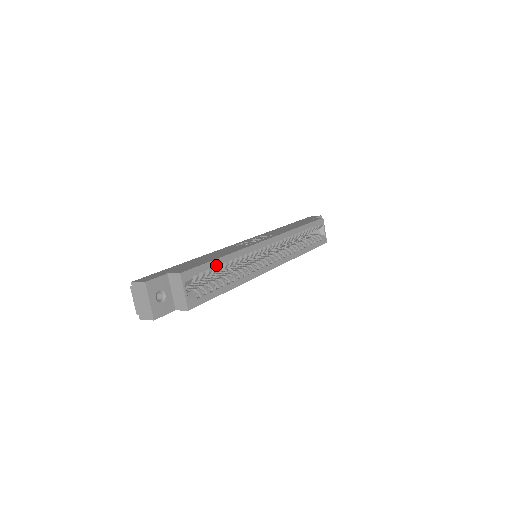
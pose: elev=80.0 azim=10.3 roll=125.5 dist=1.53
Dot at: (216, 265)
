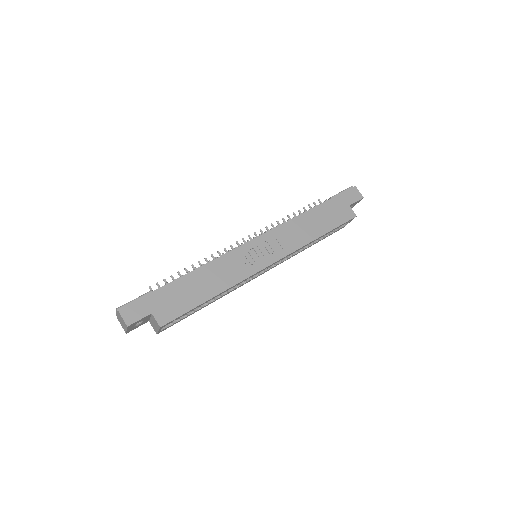
Dot at: (200, 305)
